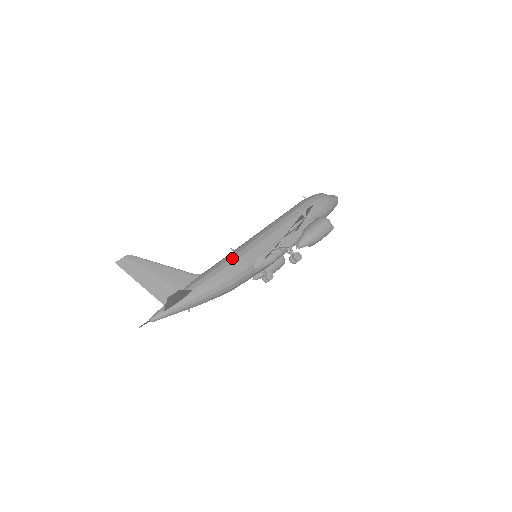
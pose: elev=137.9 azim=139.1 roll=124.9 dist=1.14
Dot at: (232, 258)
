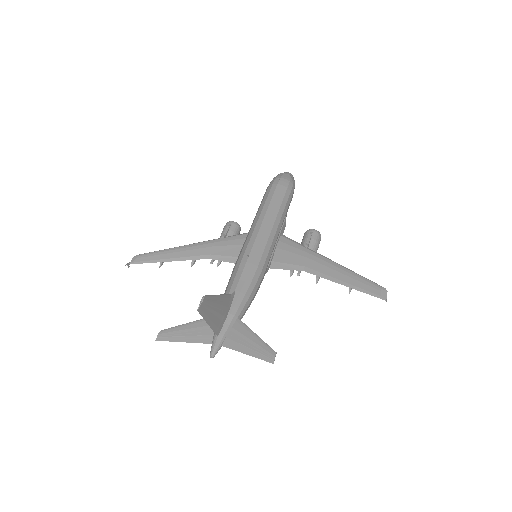
Dot at: (257, 273)
